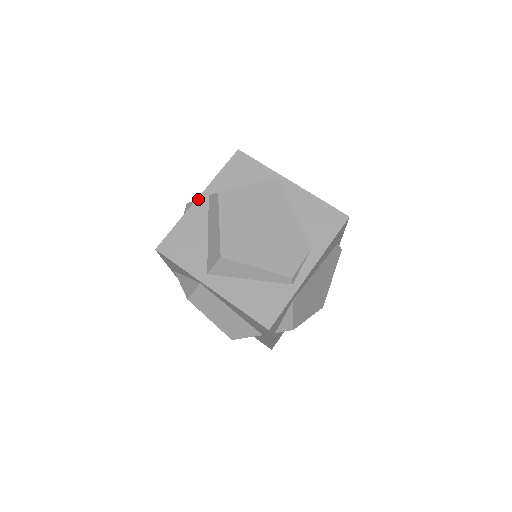
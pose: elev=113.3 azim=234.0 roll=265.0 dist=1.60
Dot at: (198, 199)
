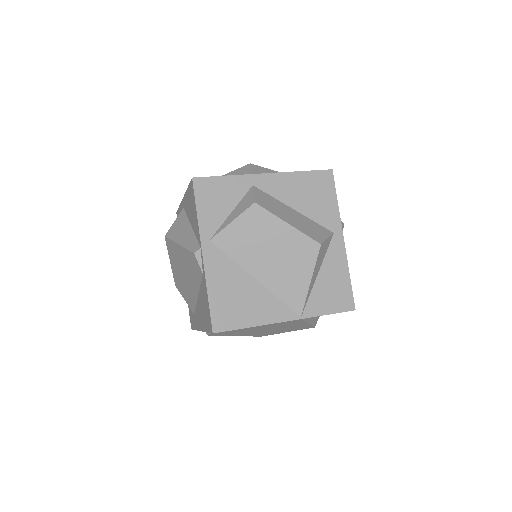
Dot at: occluded
